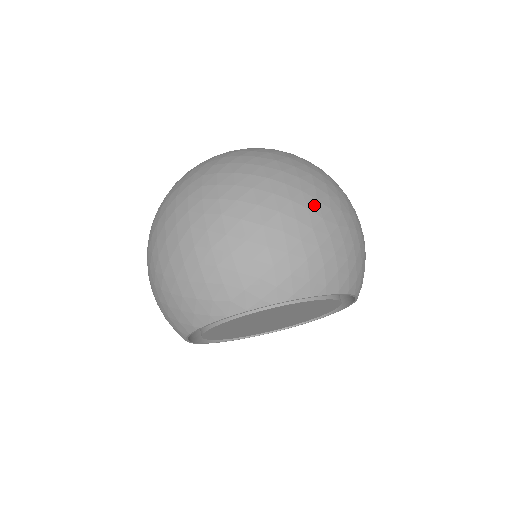
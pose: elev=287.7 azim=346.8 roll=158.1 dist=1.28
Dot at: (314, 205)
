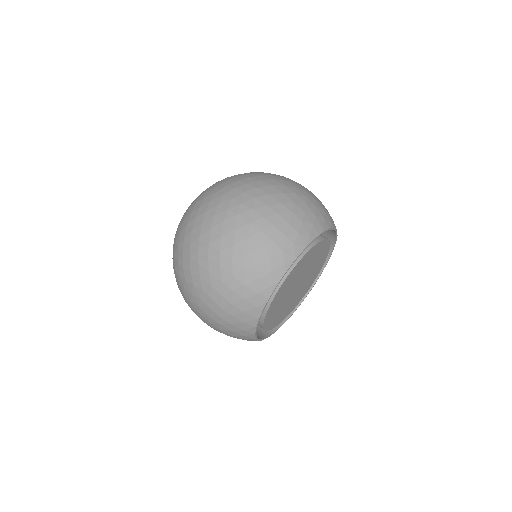
Dot at: (294, 182)
